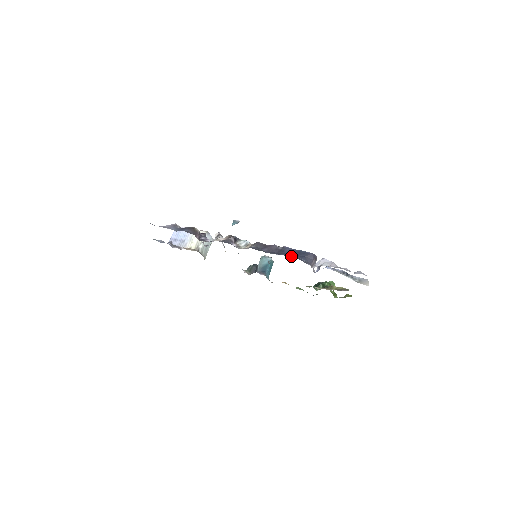
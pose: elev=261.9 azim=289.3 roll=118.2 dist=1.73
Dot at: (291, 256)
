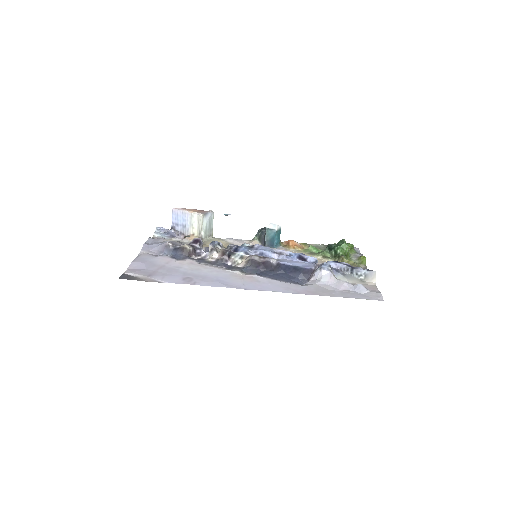
Dot at: (287, 276)
